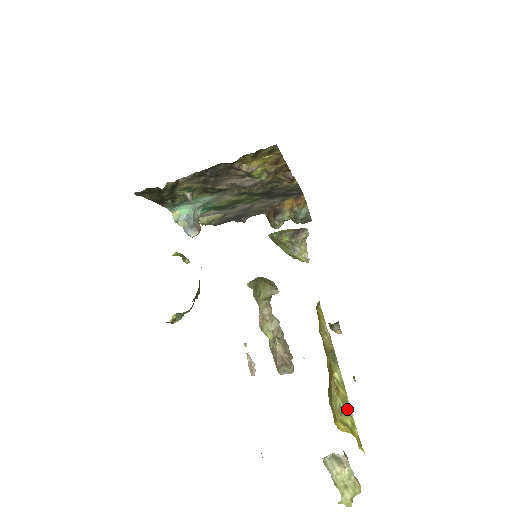
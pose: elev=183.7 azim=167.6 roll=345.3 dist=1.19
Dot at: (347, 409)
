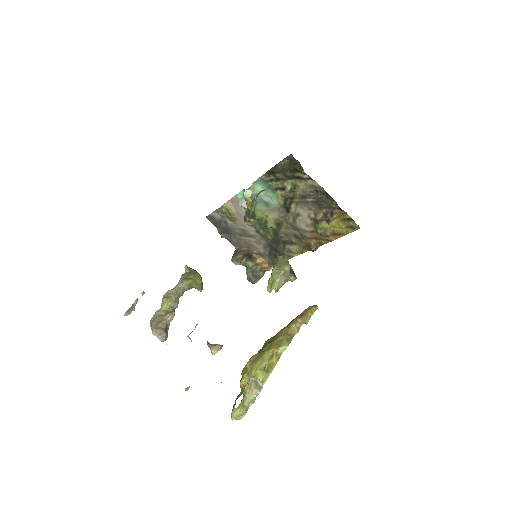
Dot at: (269, 371)
